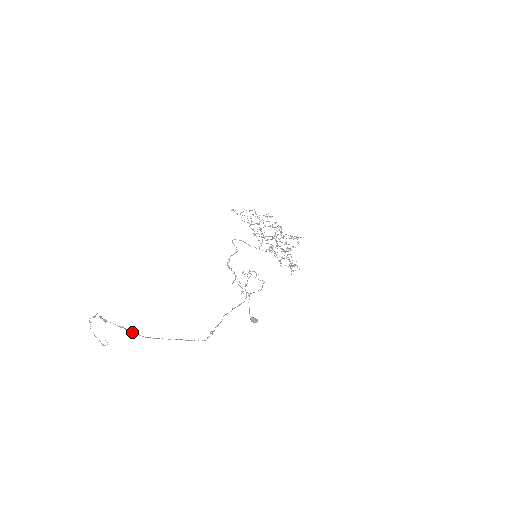
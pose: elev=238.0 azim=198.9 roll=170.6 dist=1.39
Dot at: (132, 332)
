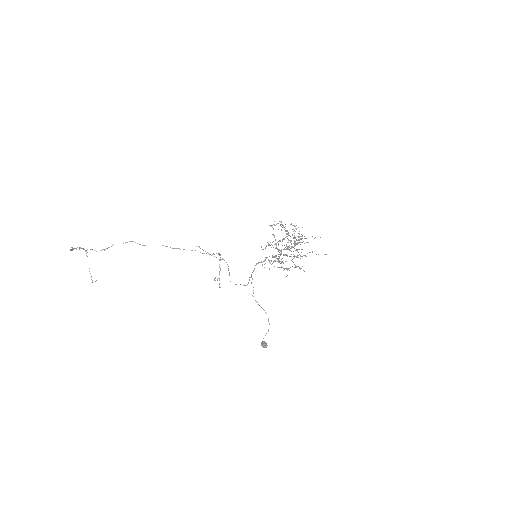
Dot at: (73, 249)
